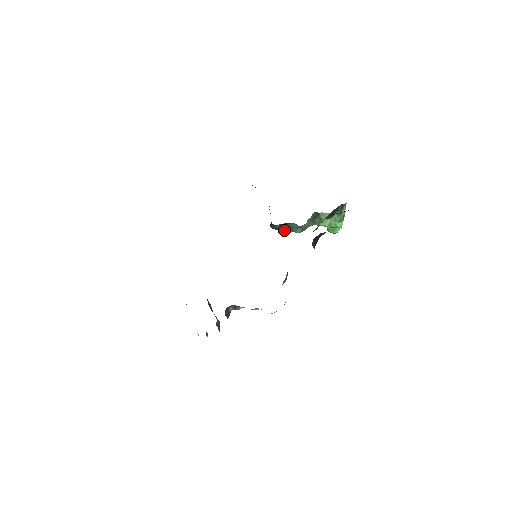
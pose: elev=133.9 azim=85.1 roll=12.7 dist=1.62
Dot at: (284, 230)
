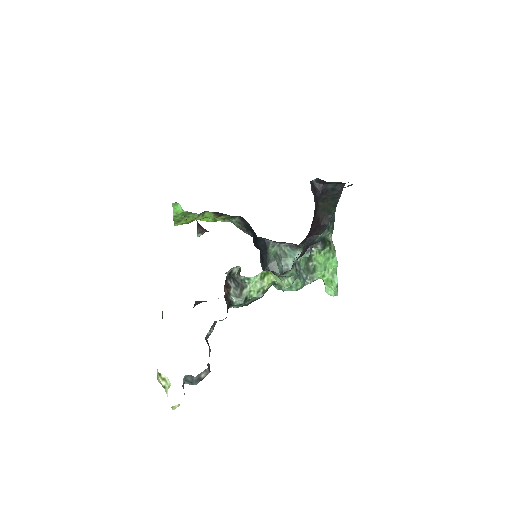
Dot at: (280, 273)
